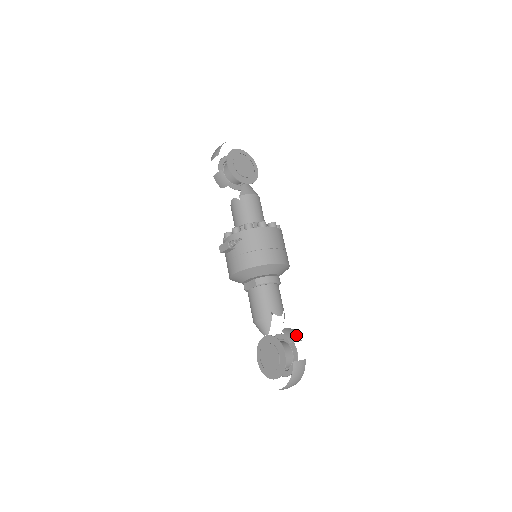
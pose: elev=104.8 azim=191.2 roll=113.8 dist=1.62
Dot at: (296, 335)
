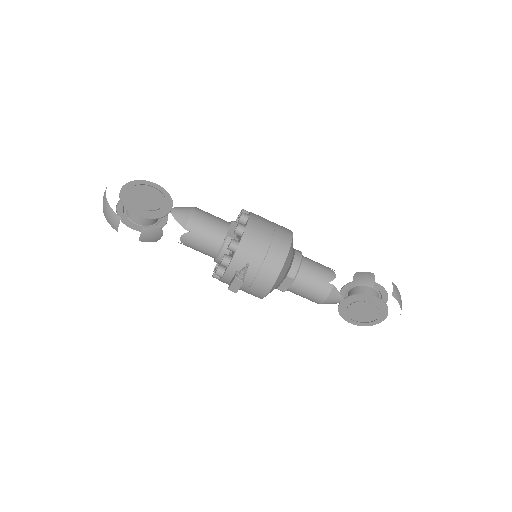
Dot at: (366, 275)
